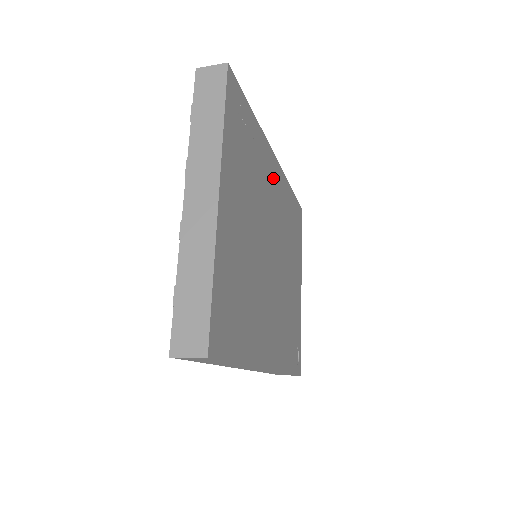
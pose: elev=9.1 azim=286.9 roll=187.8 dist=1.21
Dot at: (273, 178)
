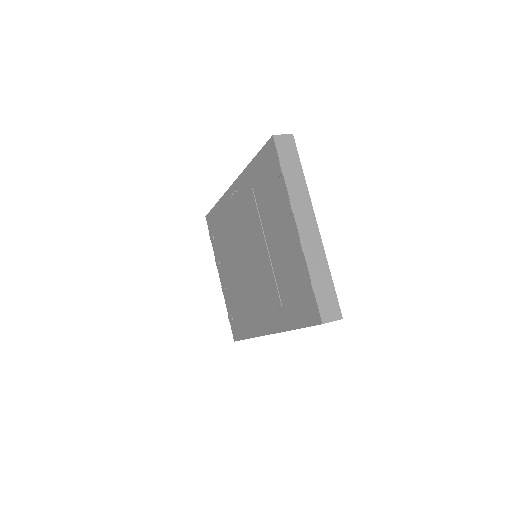
Dot at: occluded
